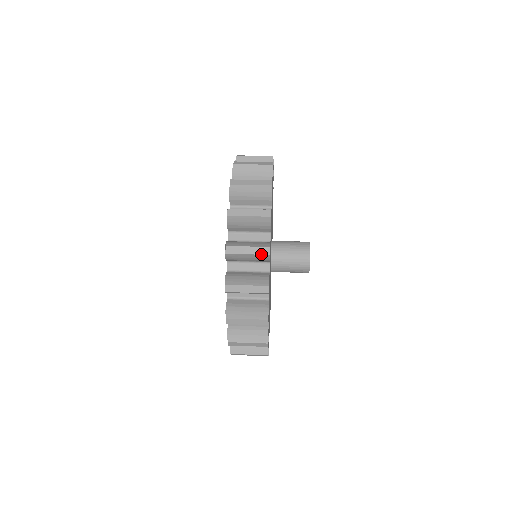
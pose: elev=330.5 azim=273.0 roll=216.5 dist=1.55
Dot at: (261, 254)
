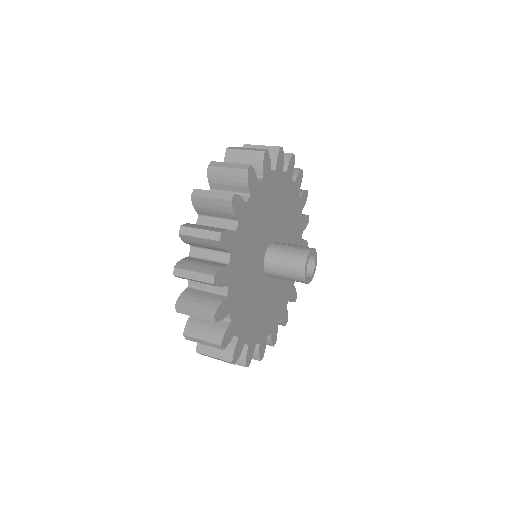
Dot at: (205, 282)
